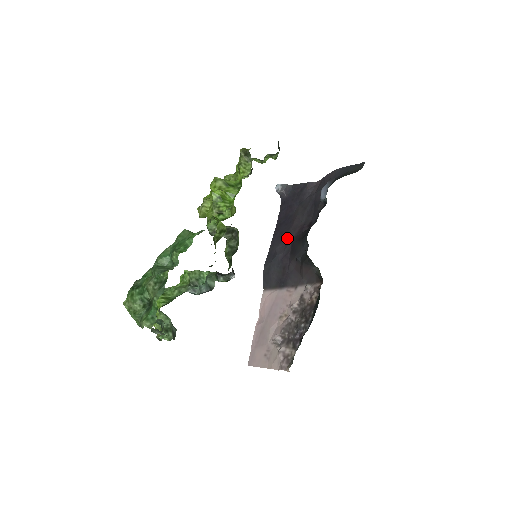
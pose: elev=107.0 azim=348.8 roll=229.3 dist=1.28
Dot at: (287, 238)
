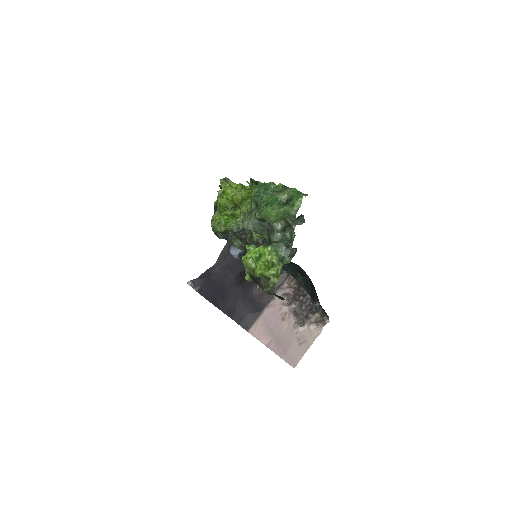
Dot at: (232, 293)
